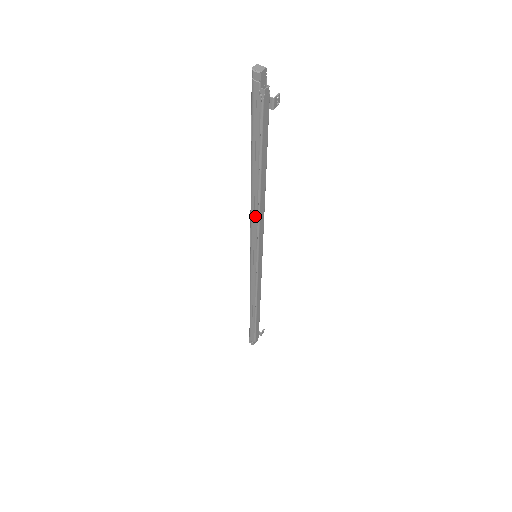
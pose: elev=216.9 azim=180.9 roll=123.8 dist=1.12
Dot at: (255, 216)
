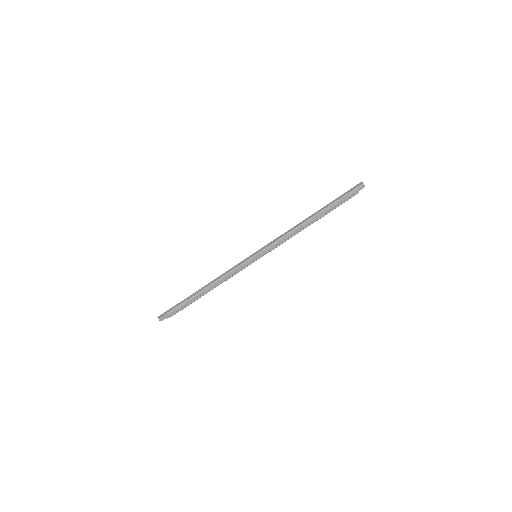
Dot at: (290, 235)
